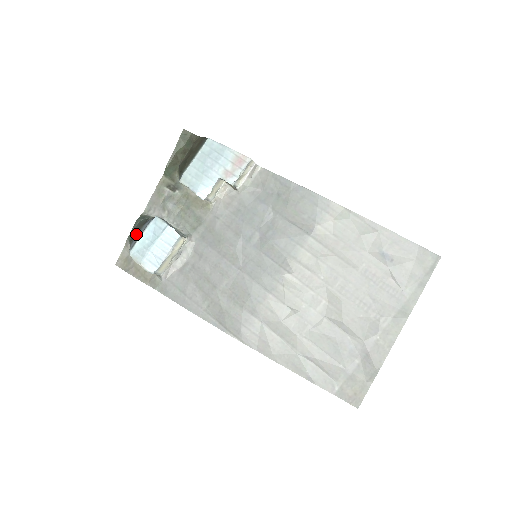
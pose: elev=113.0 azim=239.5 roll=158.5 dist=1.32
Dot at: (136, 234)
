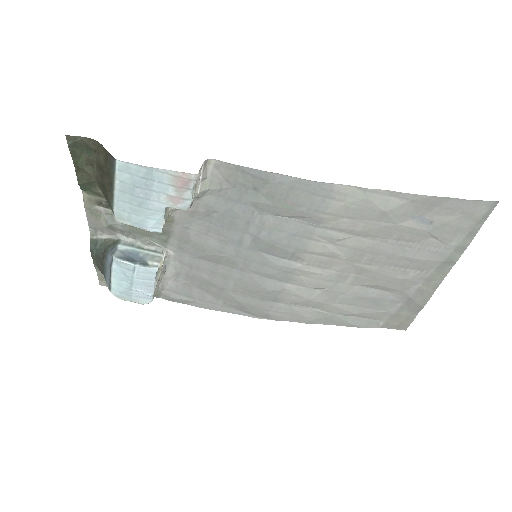
Dot at: (103, 270)
